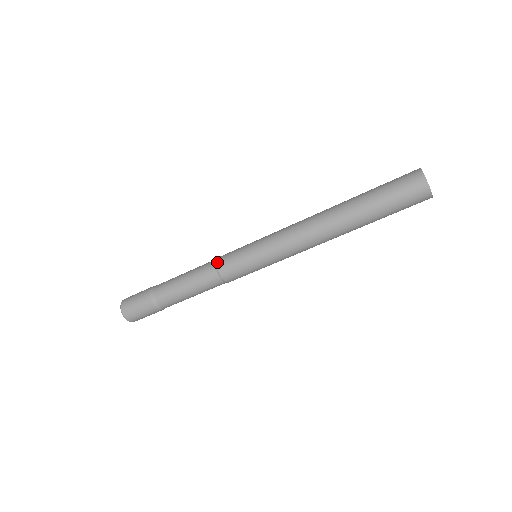
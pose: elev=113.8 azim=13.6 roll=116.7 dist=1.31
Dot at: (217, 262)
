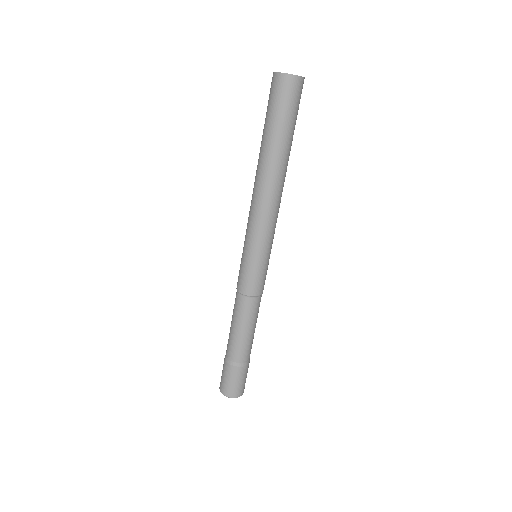
Dot at: (241, 292)
